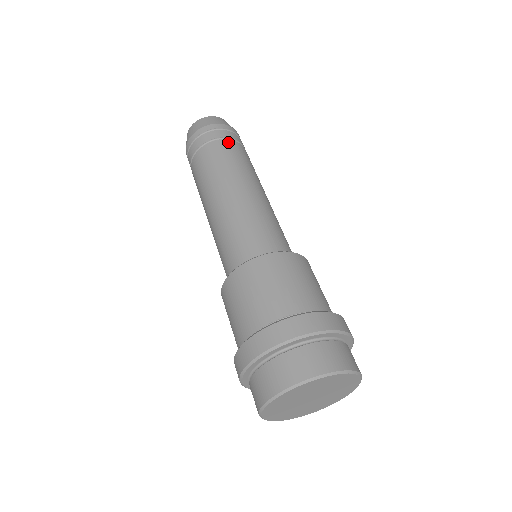
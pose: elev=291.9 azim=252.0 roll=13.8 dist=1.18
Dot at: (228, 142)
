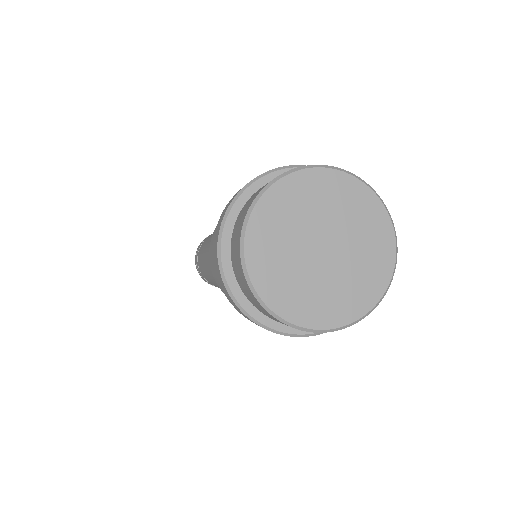
Dot at: occluded
